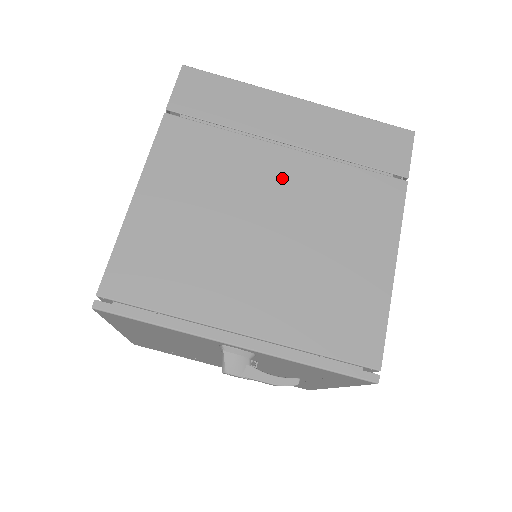
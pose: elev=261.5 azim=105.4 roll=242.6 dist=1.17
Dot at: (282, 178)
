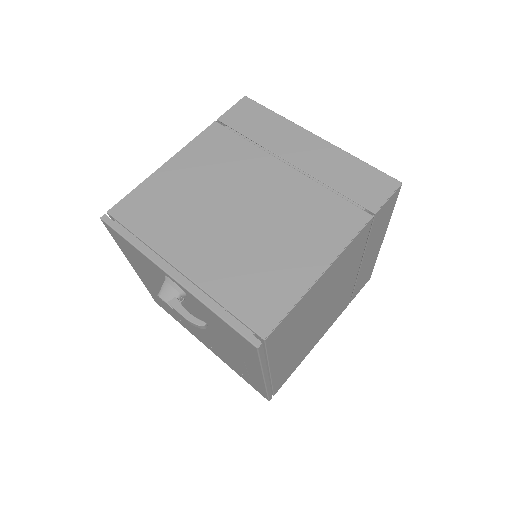
Dot at: (271, 183)
